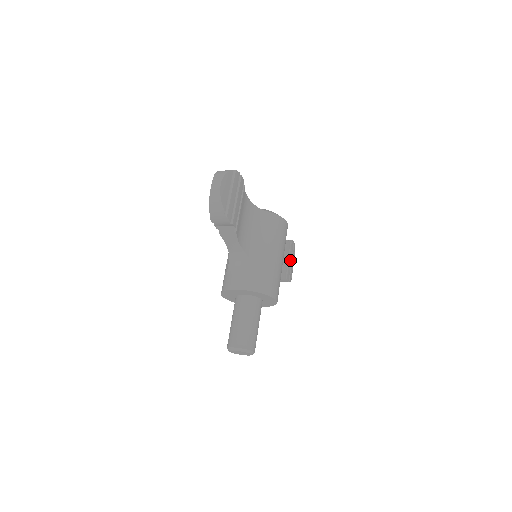
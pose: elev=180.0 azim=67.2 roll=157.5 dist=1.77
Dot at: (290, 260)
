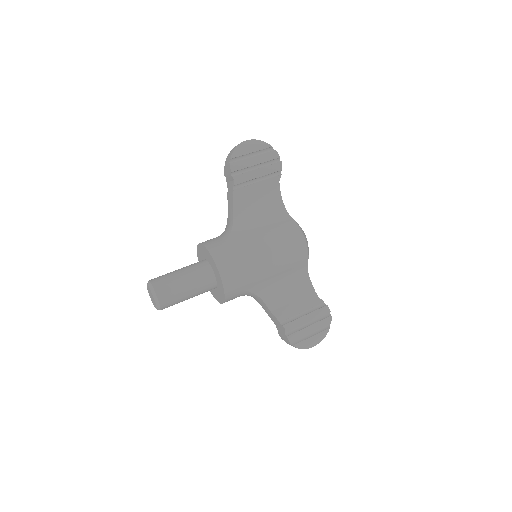
Dot at: (307, 319)
